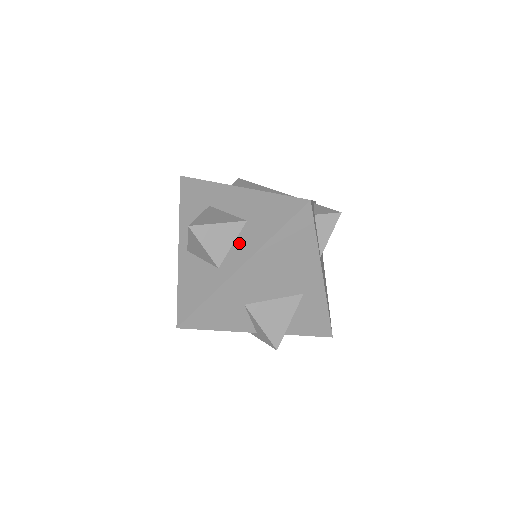
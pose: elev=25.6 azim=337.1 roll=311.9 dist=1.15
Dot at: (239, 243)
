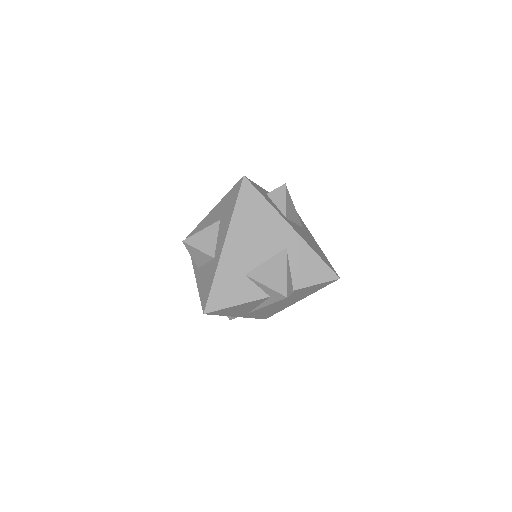
Dot at: (220, 234)
